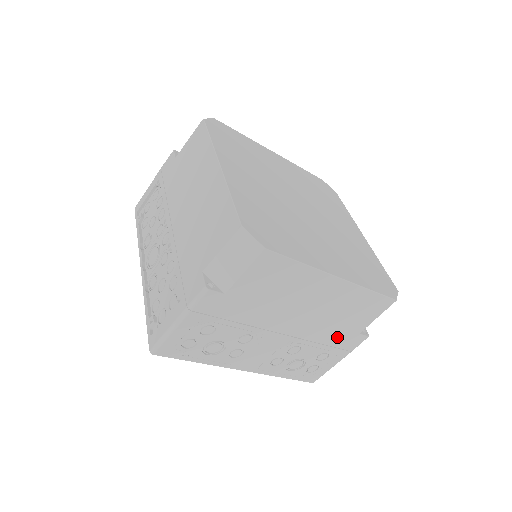
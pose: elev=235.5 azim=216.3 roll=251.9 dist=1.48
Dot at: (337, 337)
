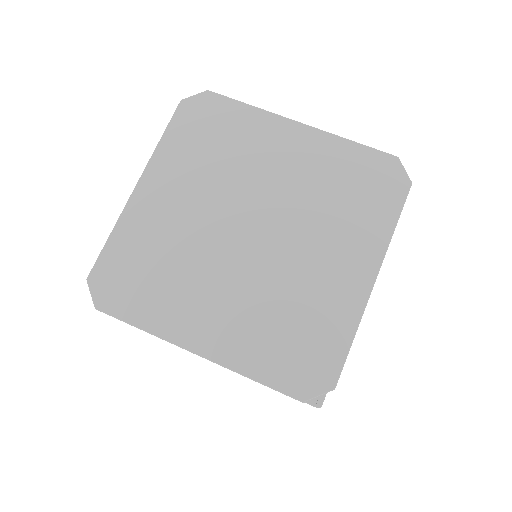
Dot at: occluded
